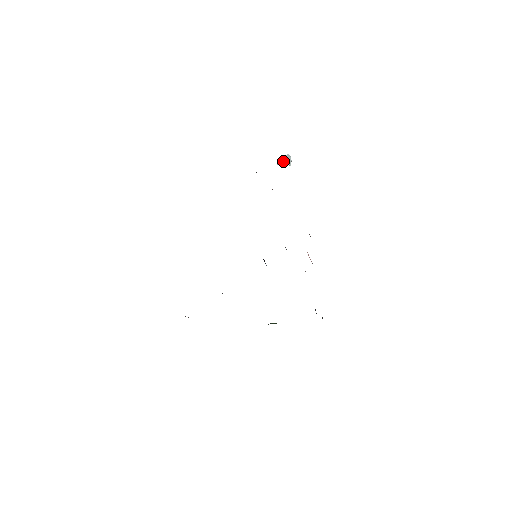
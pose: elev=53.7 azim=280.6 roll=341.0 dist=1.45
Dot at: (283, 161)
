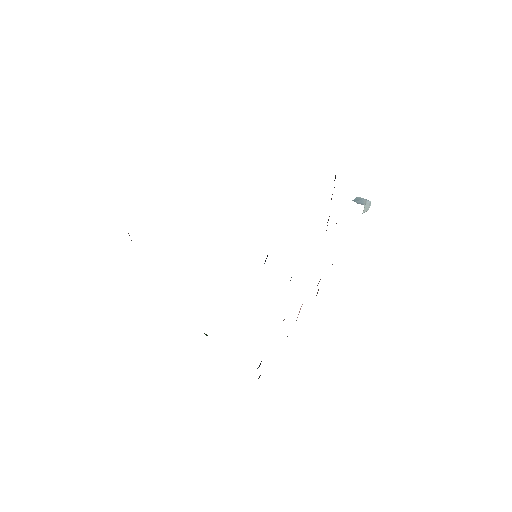
Dot at: (361, 202)
